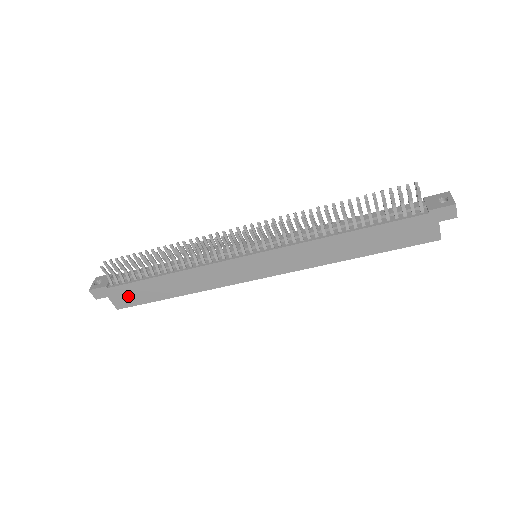
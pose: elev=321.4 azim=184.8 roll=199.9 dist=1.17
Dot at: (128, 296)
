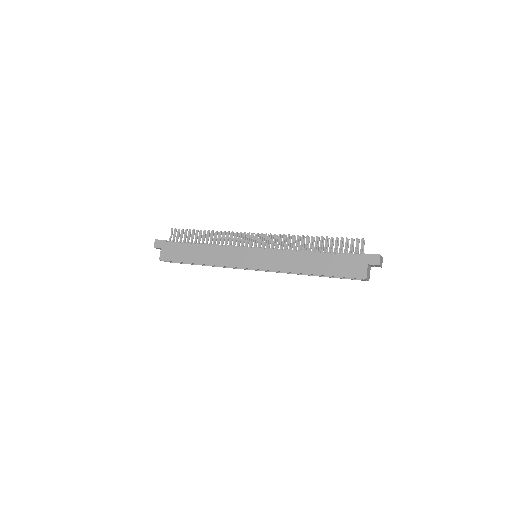
Dot at: (172, 252)
